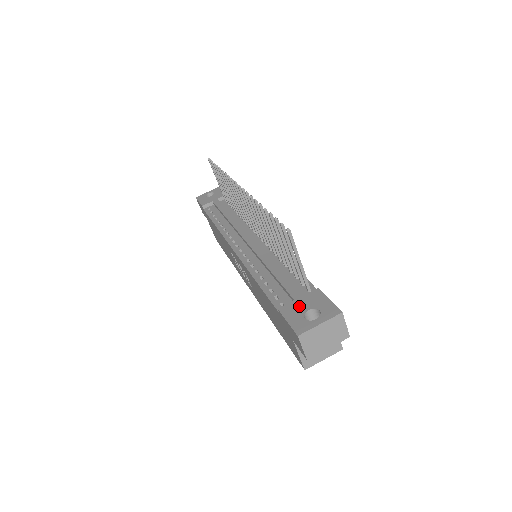
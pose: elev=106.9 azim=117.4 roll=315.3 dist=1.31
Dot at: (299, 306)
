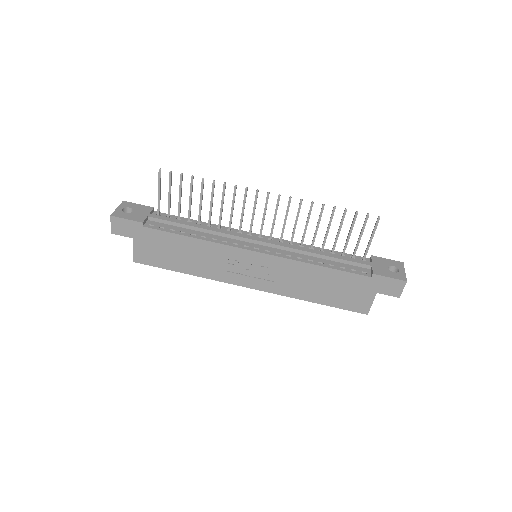
Dot at: (381, 268)
